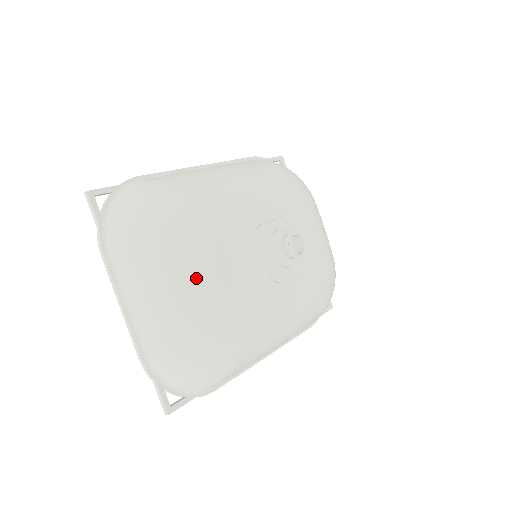
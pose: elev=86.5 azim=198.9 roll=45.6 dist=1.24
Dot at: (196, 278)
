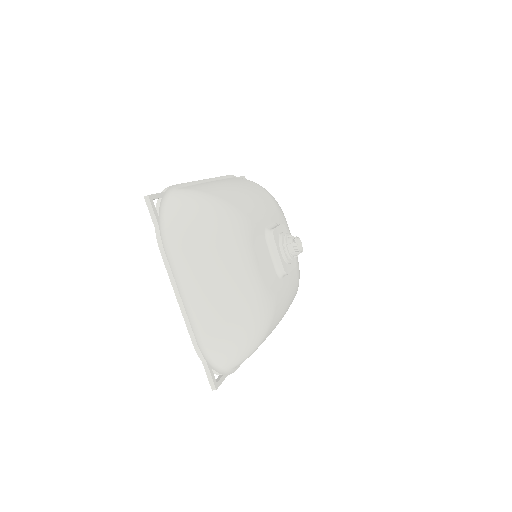
Dot at: (243, 270)
